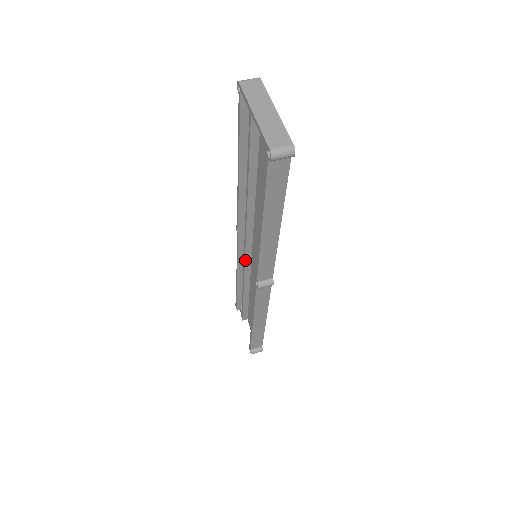
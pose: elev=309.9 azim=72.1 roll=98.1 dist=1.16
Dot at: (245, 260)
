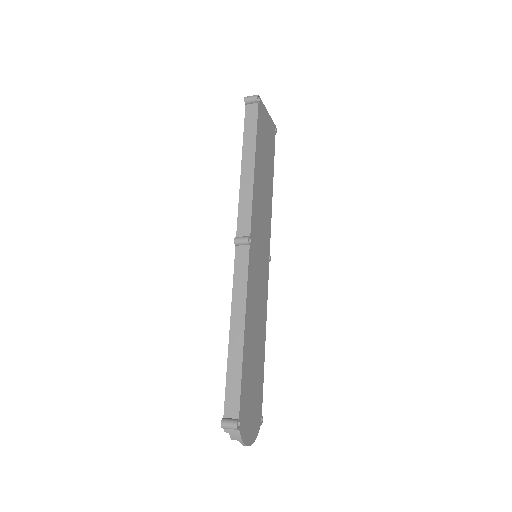
Dot at: occluded
